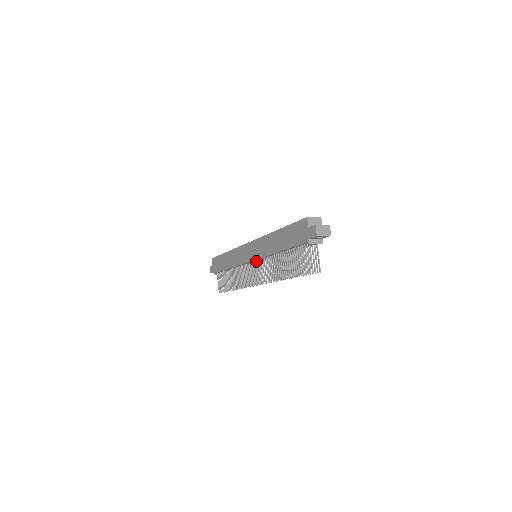
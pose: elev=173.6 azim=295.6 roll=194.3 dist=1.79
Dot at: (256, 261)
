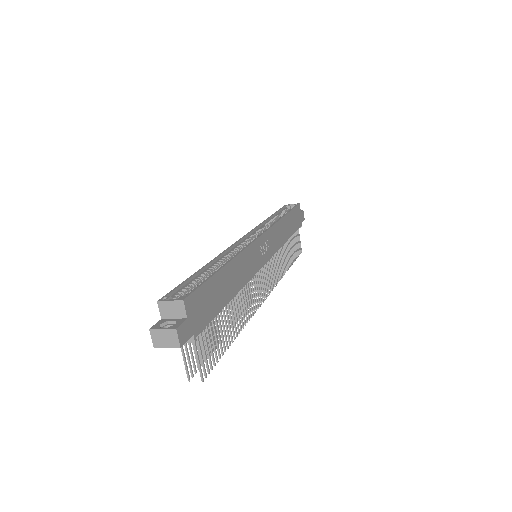
Dot at: occluded
